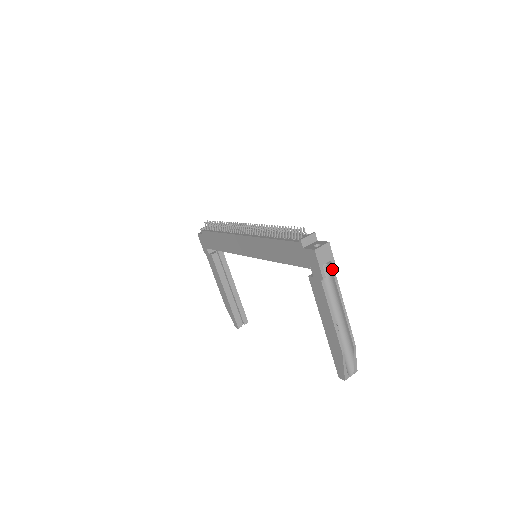
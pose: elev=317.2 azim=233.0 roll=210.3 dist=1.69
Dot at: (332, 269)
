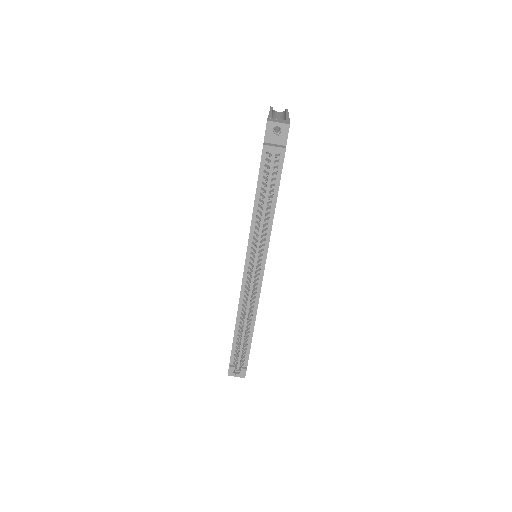
Dot at: occluded
